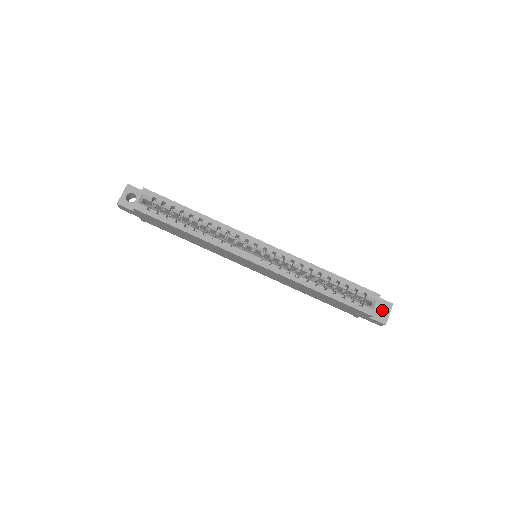
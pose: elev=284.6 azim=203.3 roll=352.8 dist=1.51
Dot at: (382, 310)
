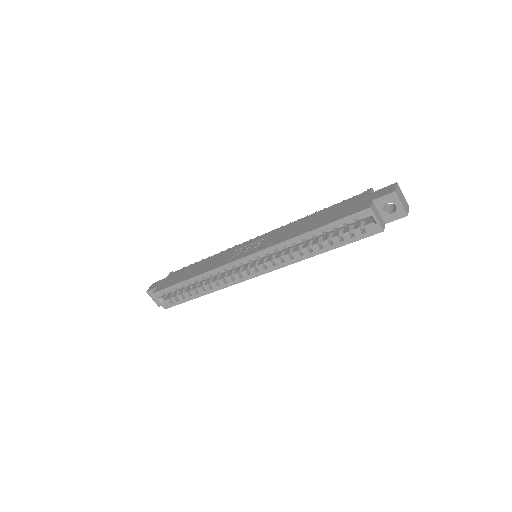
Dot at: occluded
